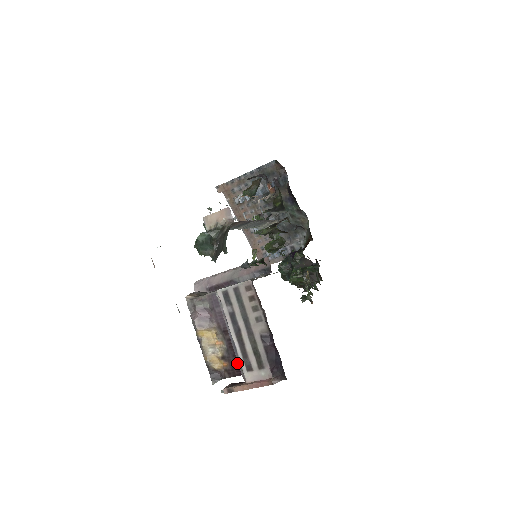
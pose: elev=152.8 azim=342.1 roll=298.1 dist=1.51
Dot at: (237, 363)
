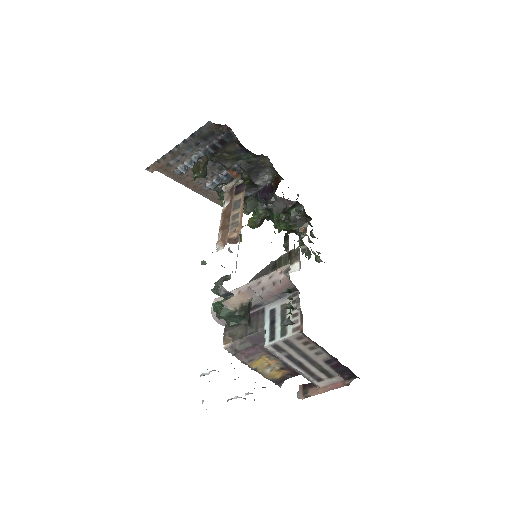
Dot at: occluded
